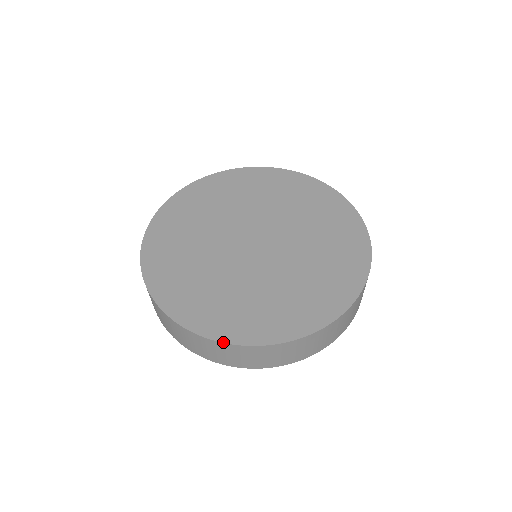
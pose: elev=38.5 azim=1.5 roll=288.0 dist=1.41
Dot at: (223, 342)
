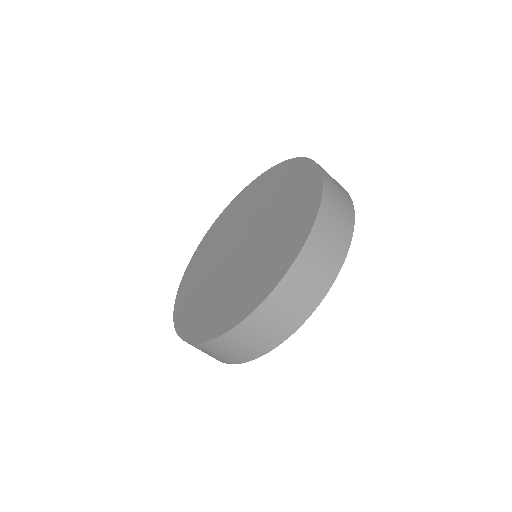
Dot at: (210, 340)
